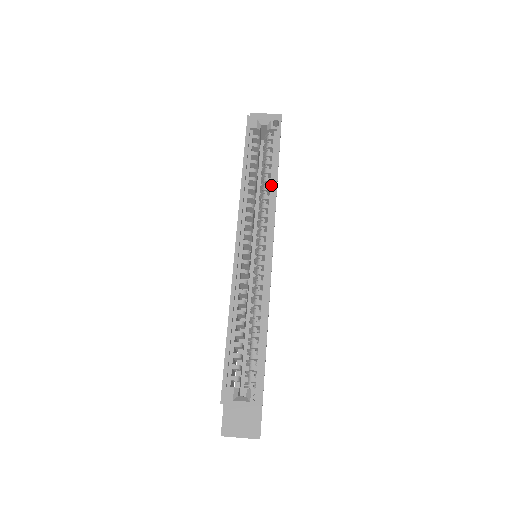
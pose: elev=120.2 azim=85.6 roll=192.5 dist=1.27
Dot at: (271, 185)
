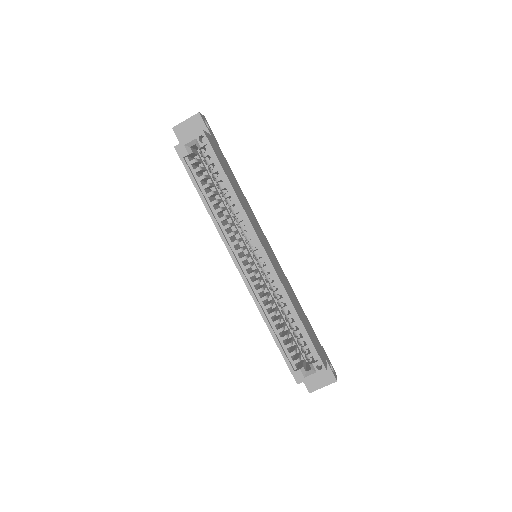
Dot at: (233, 199)
